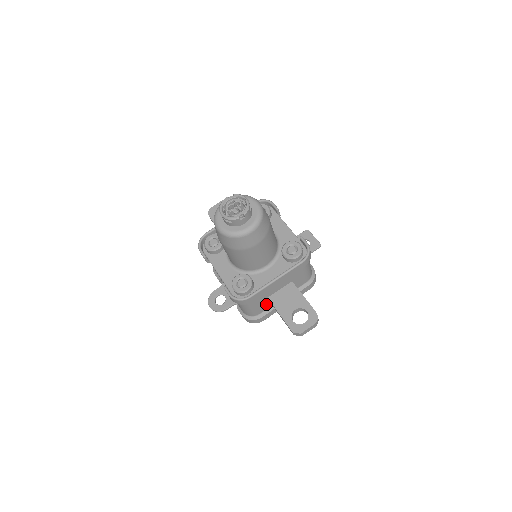
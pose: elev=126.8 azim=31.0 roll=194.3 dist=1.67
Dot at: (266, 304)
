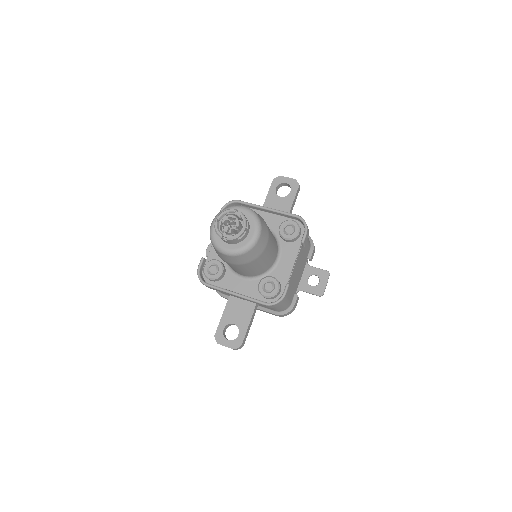
Dot at: occluded
